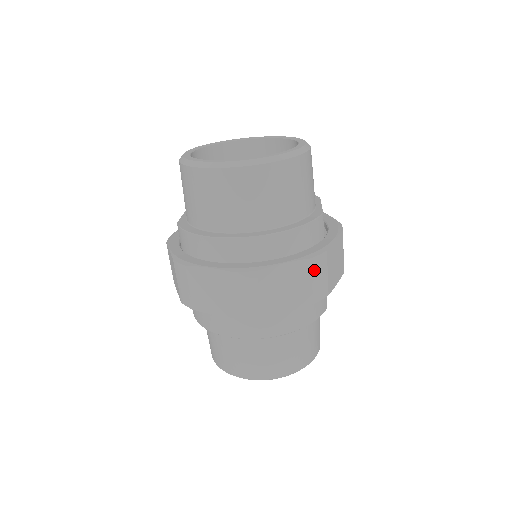
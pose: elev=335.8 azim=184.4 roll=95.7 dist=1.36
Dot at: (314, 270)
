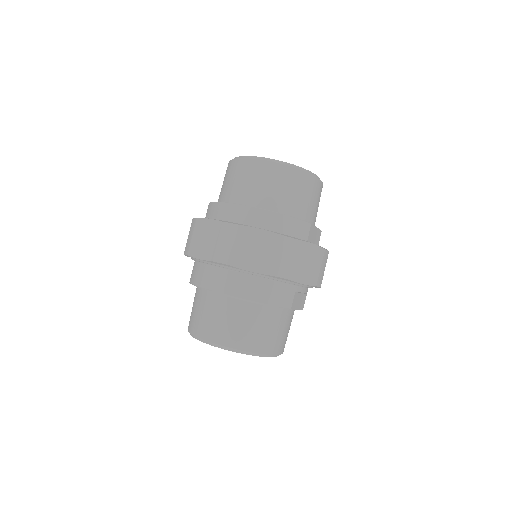
Dot at: (282, 247)
